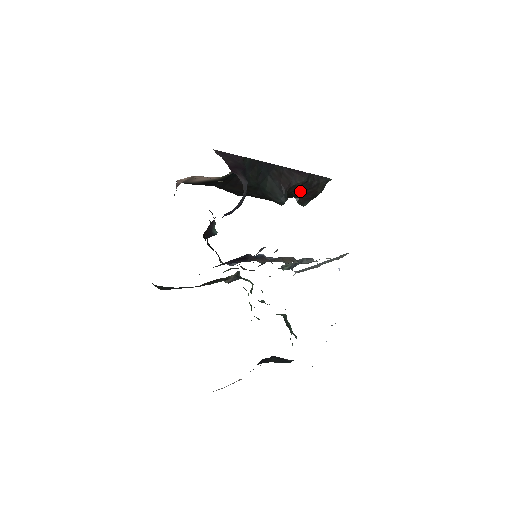
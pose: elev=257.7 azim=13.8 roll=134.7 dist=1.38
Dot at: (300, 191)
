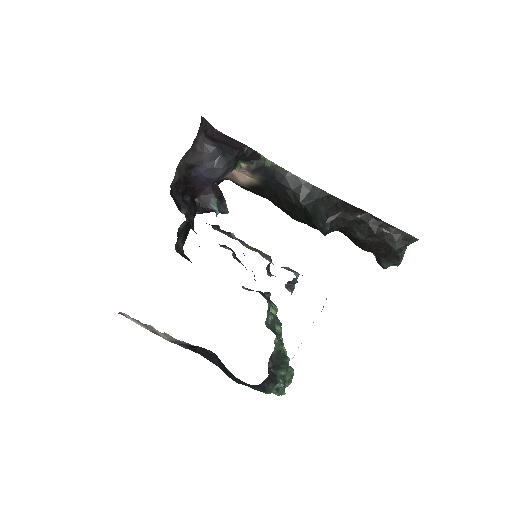
Dot at: (361, 234)
